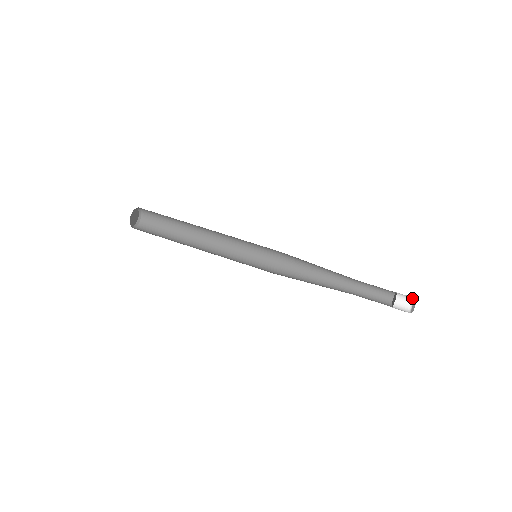
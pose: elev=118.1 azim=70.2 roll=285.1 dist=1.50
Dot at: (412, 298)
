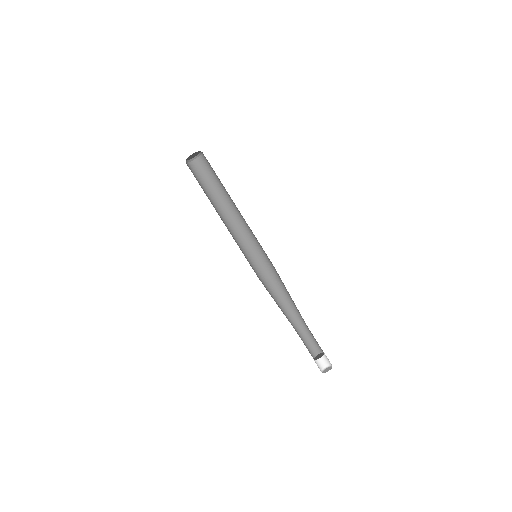
Dot at: (330, 364)
